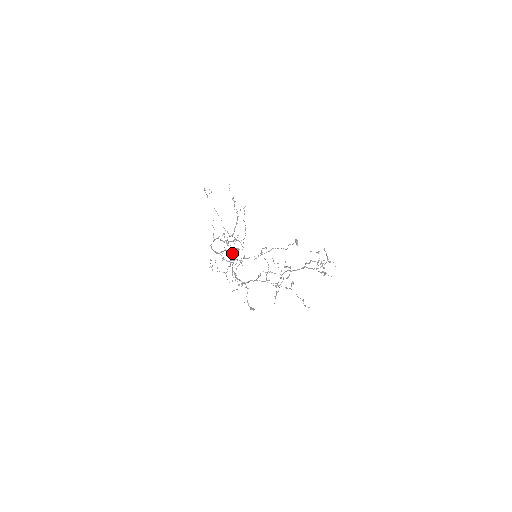
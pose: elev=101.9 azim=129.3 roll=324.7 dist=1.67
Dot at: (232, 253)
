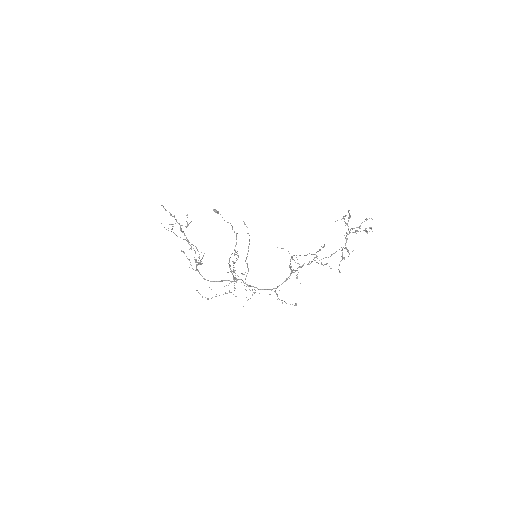
Dot at: (234, 270)
